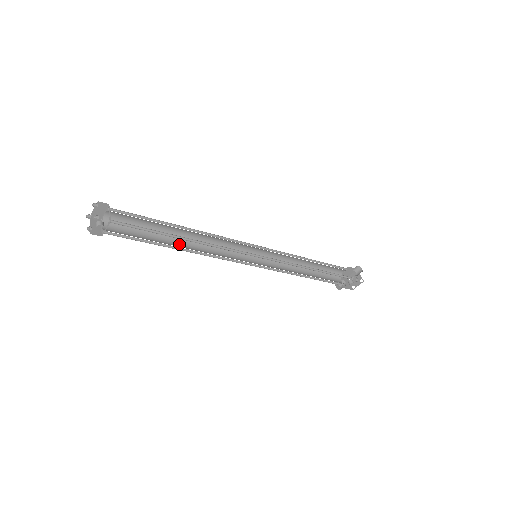
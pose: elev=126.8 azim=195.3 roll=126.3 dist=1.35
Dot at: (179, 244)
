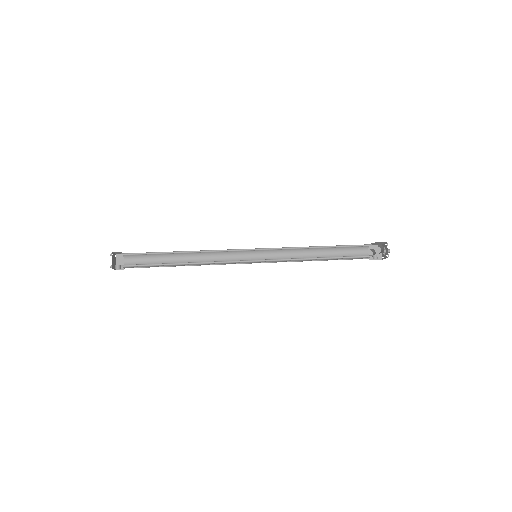
Dot at: (185, 259)
